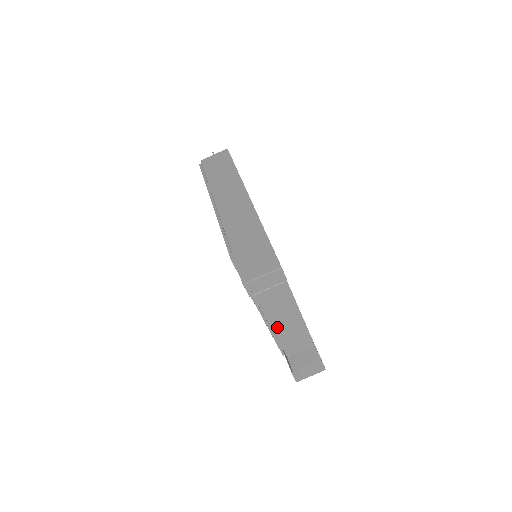
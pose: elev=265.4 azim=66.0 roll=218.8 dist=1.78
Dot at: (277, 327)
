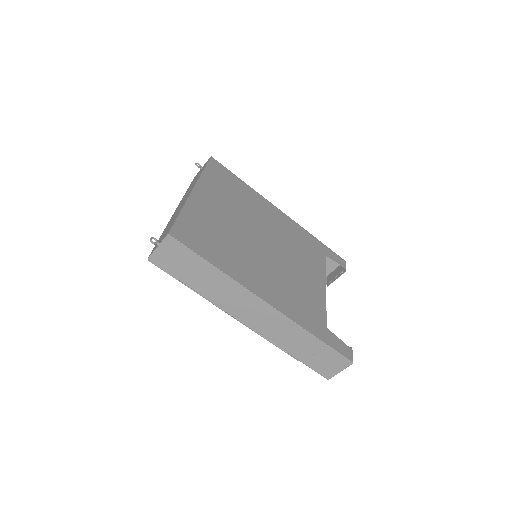
Dot at: occluded
